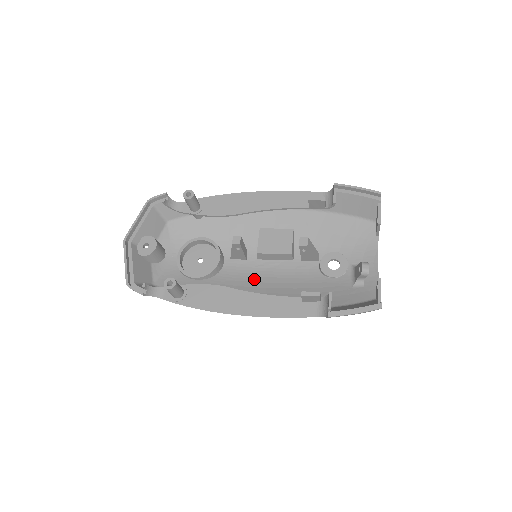
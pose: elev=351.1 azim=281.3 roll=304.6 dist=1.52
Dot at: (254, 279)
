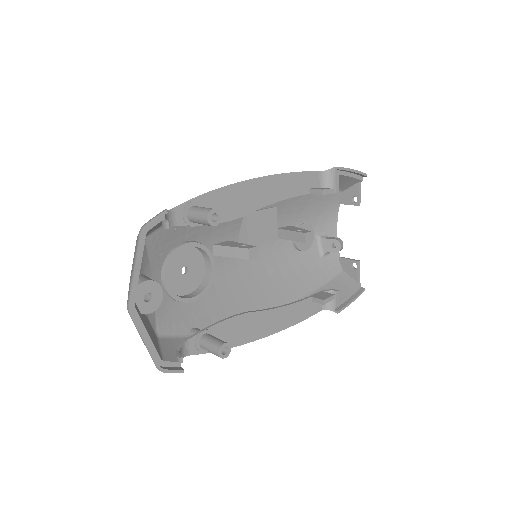
Dot at: (242, 273)
